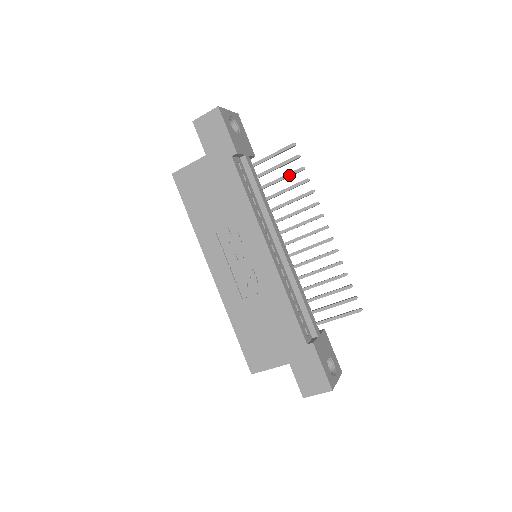
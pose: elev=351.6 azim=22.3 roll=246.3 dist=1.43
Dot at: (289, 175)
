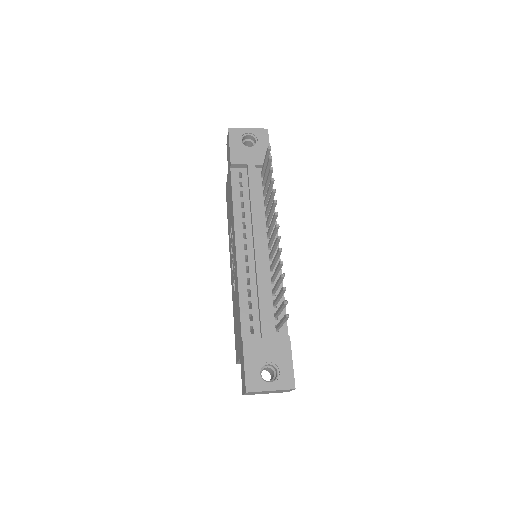
Dot at: (268, 177)
